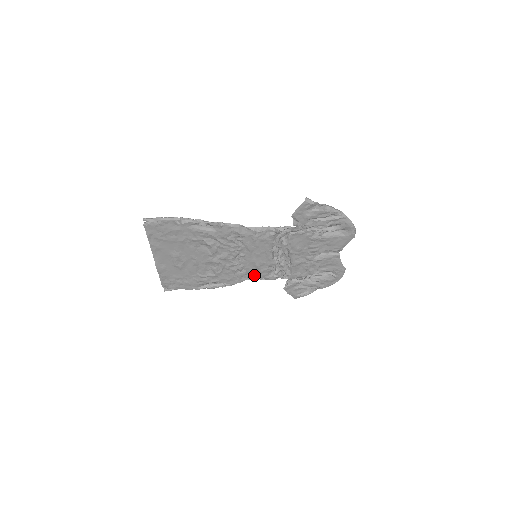
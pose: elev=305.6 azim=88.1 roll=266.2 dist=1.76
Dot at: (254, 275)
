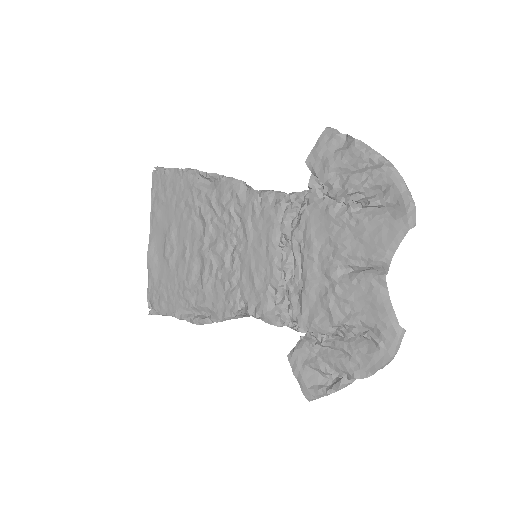
Dot at: (249, 303)
